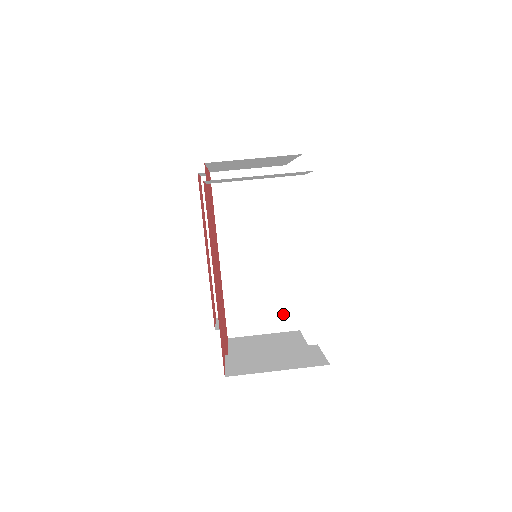
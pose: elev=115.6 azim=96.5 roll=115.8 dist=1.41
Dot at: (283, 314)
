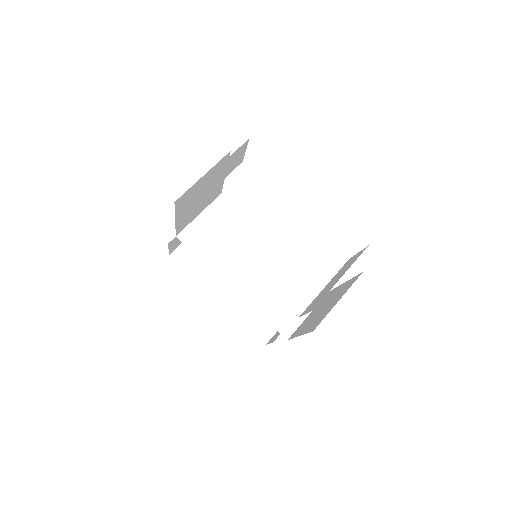
Dot at: (308, 290)
